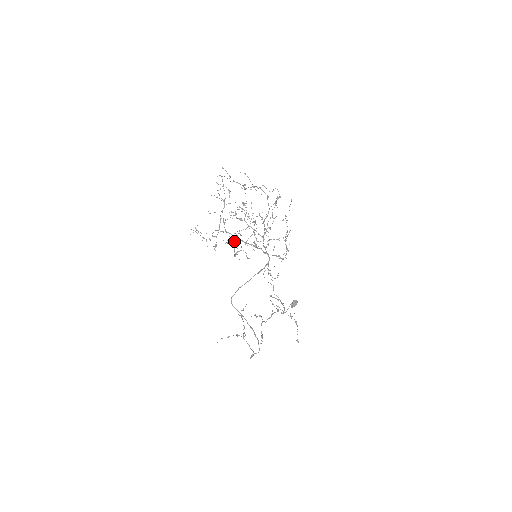
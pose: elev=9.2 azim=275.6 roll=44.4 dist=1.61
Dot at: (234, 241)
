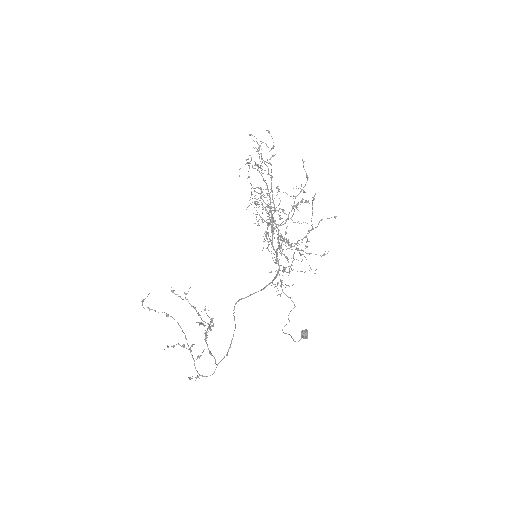
Dot at: occluded
